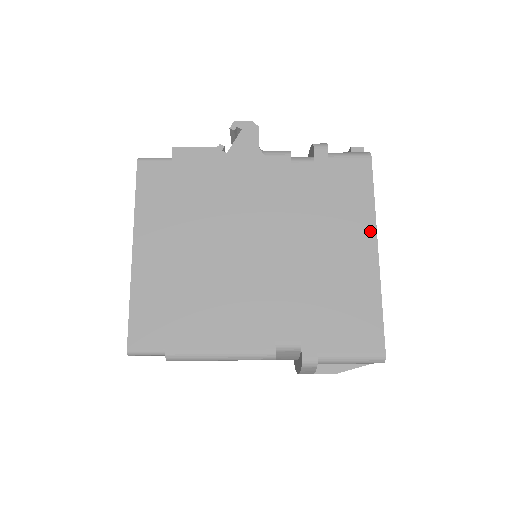
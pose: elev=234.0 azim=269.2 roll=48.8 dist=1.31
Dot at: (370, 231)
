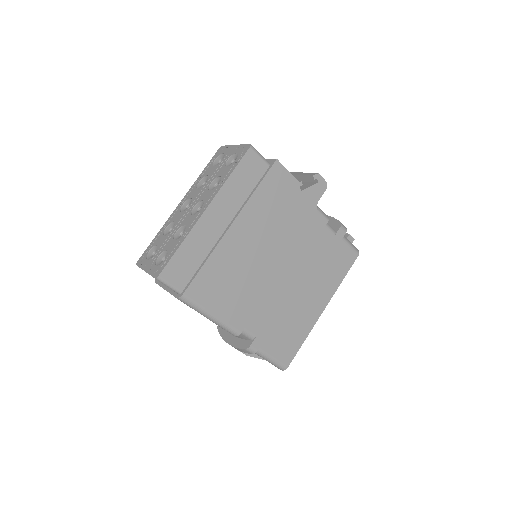
Dot at: (329, 297)
